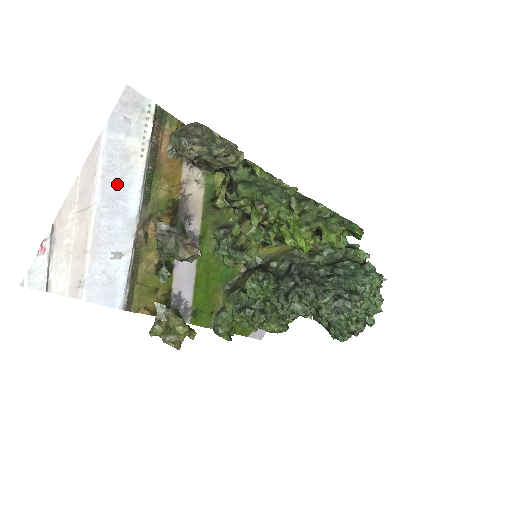
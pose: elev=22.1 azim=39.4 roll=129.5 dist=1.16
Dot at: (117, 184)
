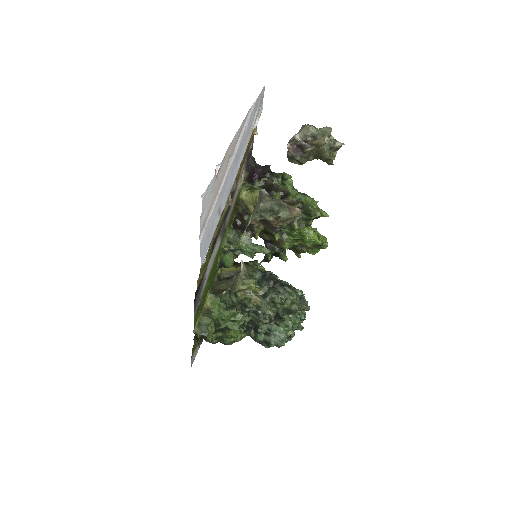
Dot at: (241, 149)
